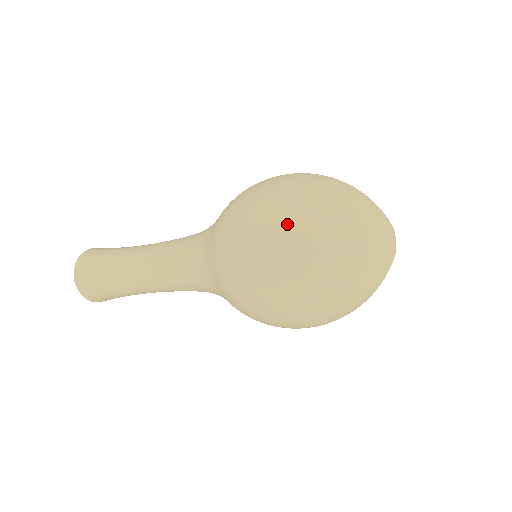
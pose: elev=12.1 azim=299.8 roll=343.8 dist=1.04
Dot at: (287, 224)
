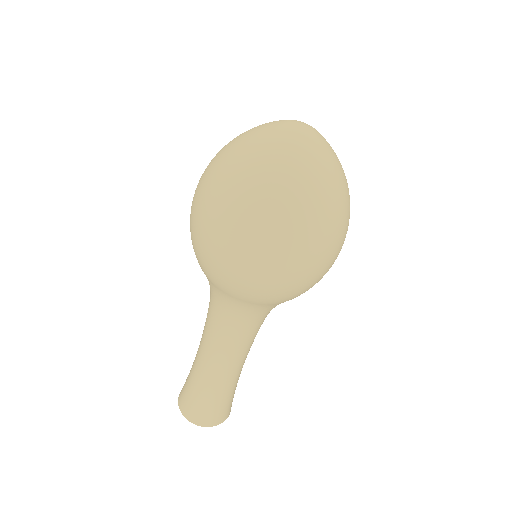
Dot at: (205, 189)
